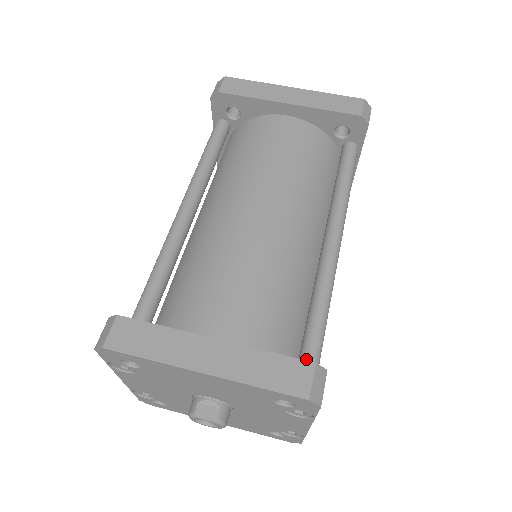
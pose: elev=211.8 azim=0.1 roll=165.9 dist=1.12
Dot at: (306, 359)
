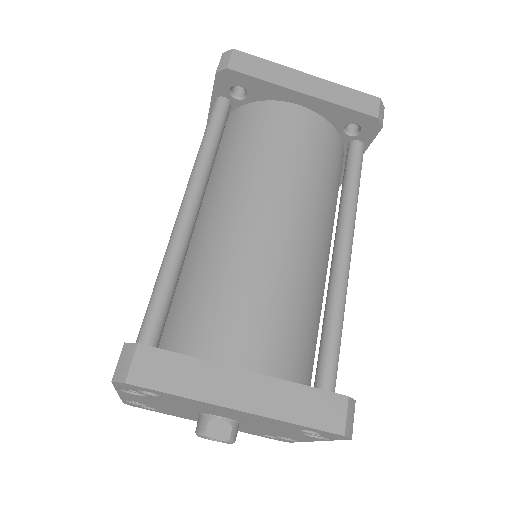
Dot at: (325, 382)
